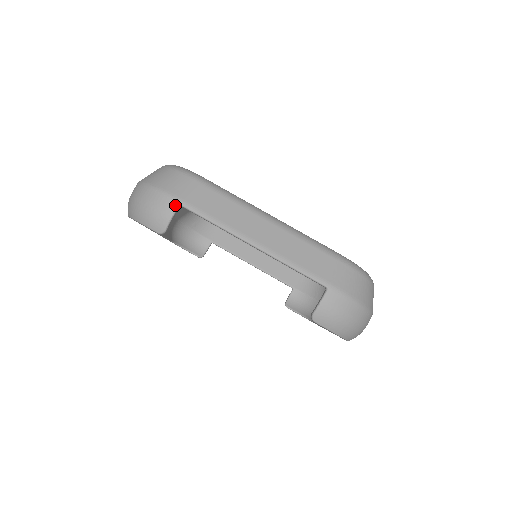
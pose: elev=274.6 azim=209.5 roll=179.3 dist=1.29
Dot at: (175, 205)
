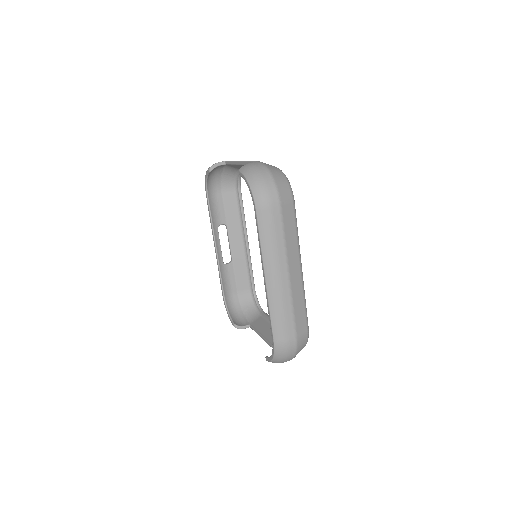
Dot at: (223, 161)
